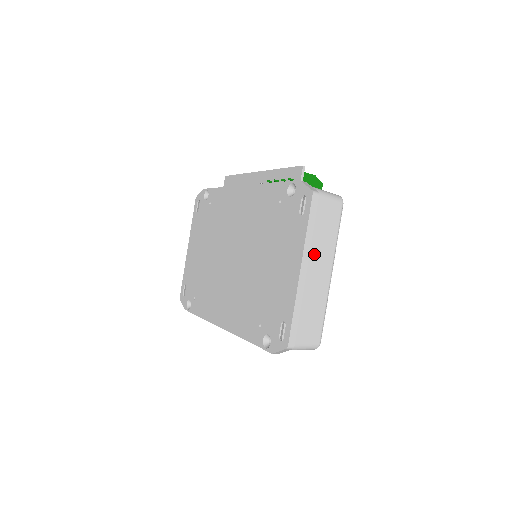
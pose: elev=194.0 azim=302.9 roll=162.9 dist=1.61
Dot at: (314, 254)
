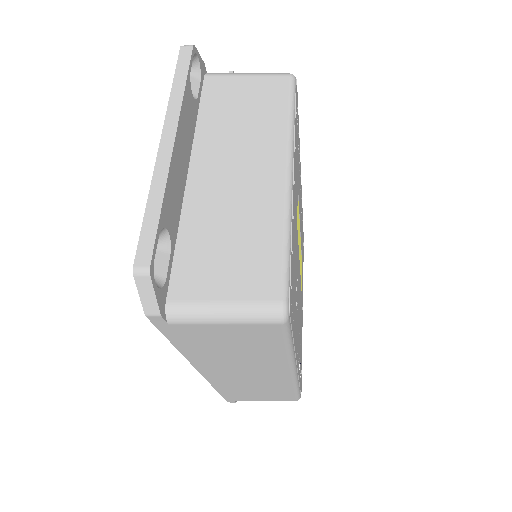
Dot at: (239, 149)
